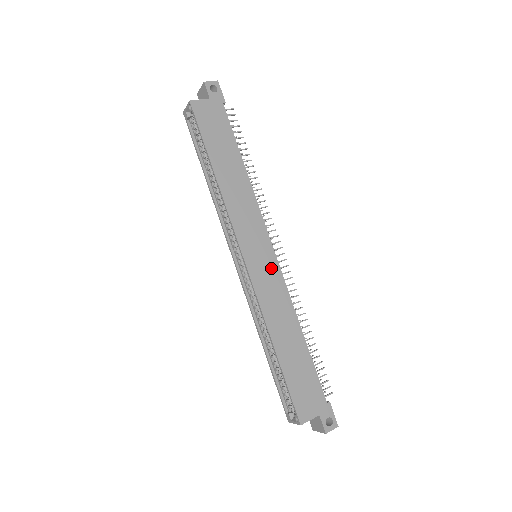
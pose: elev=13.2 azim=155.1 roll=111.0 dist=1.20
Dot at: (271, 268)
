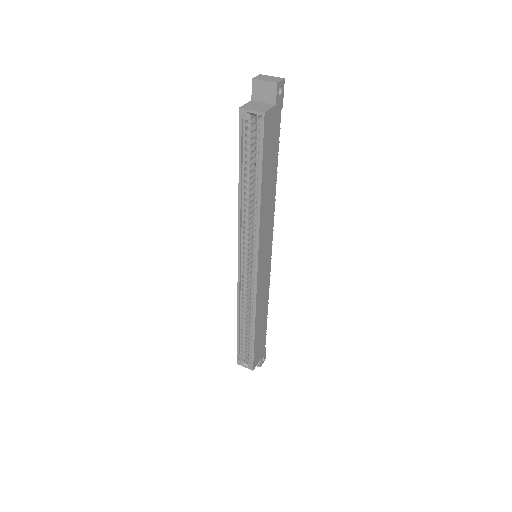
Dot at: (267, 268)
